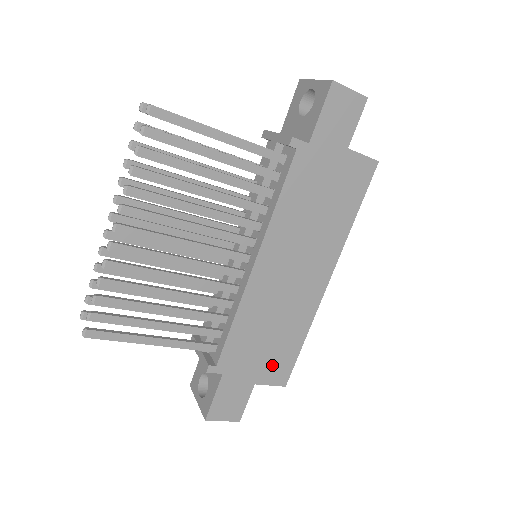
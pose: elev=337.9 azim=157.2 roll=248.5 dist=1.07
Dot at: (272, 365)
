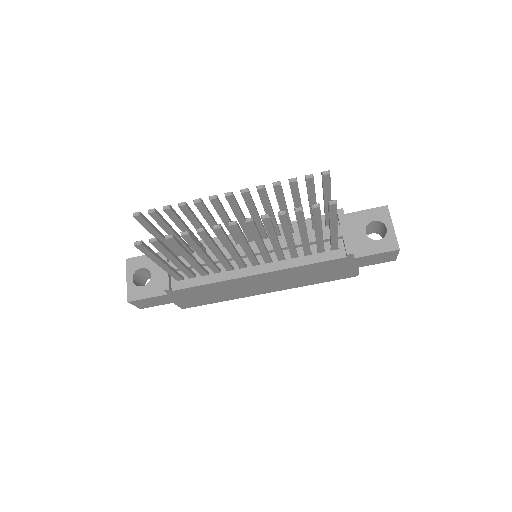
Dot at: (193, 301)
